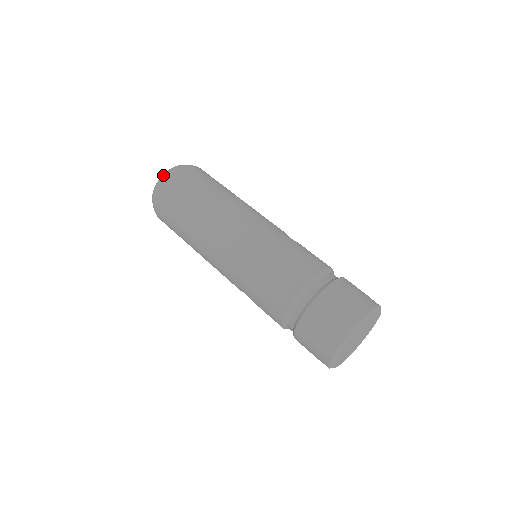
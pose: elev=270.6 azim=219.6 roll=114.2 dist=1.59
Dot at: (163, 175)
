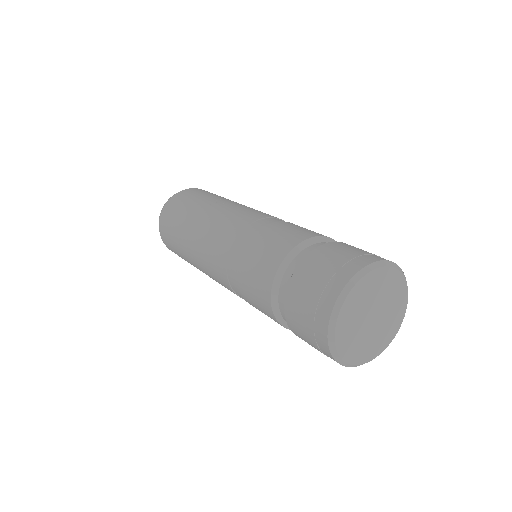
Dot at: occluded
